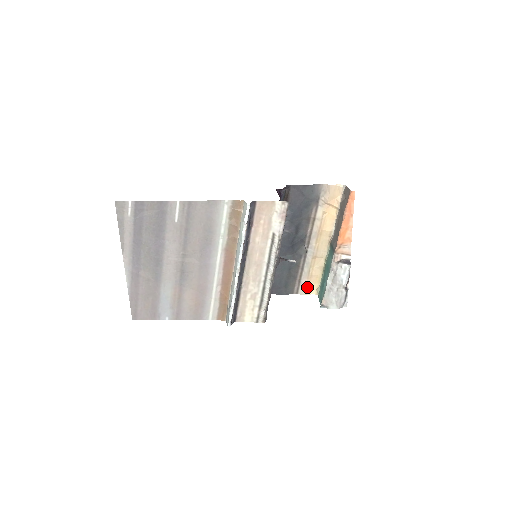
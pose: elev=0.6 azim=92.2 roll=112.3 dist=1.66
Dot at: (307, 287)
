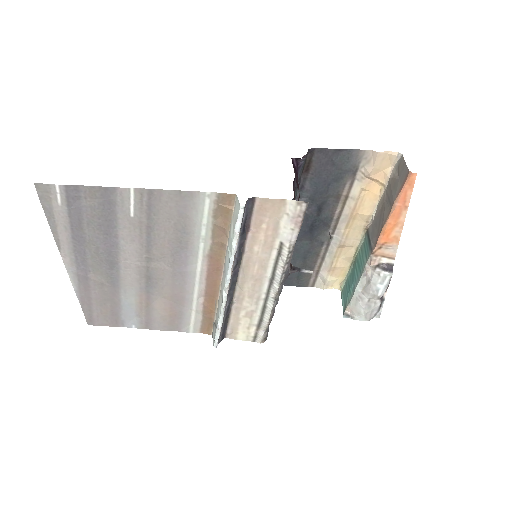
Dot at: (327, 281)
